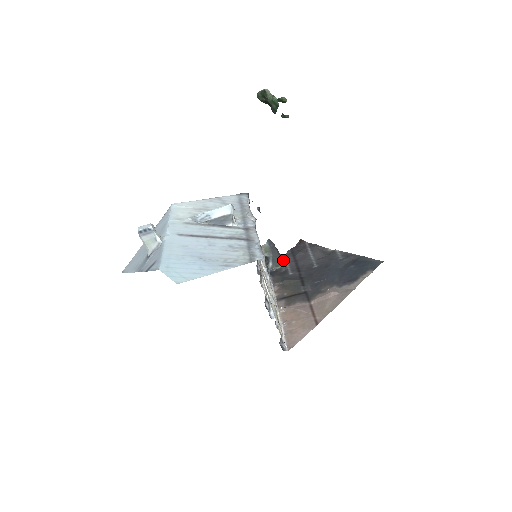
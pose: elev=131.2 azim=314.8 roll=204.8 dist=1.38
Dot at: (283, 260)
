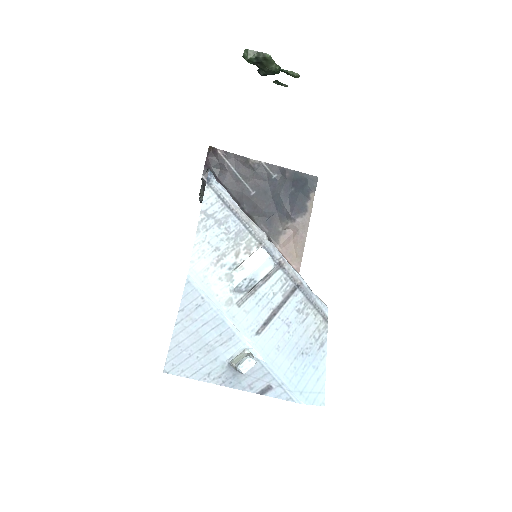
Dot at: occluded
